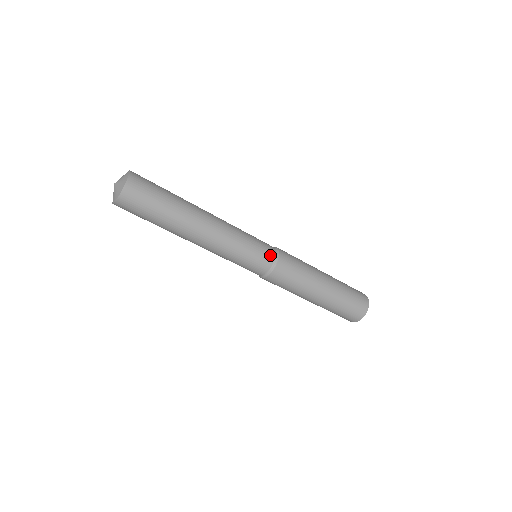
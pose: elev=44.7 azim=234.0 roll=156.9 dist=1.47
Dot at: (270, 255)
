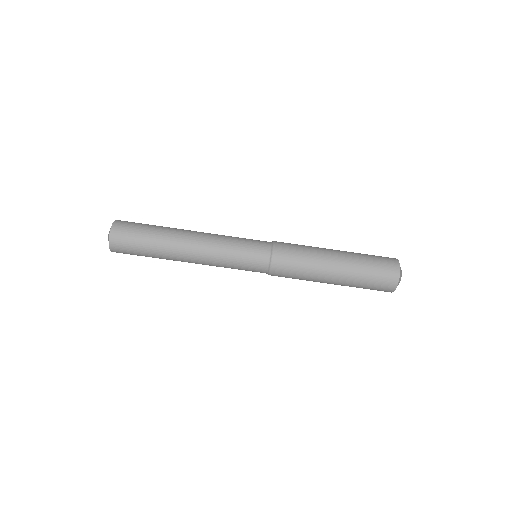
Dot at: occluded
